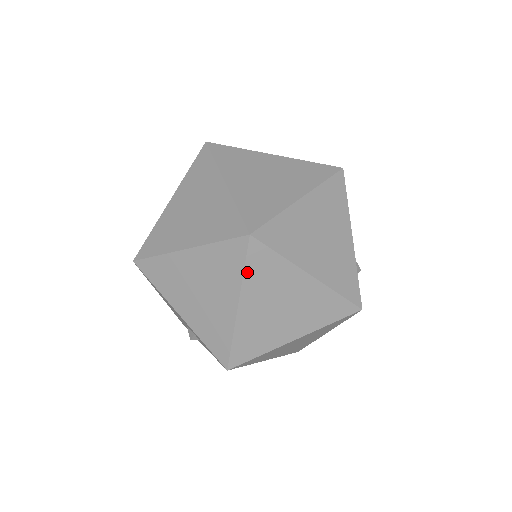
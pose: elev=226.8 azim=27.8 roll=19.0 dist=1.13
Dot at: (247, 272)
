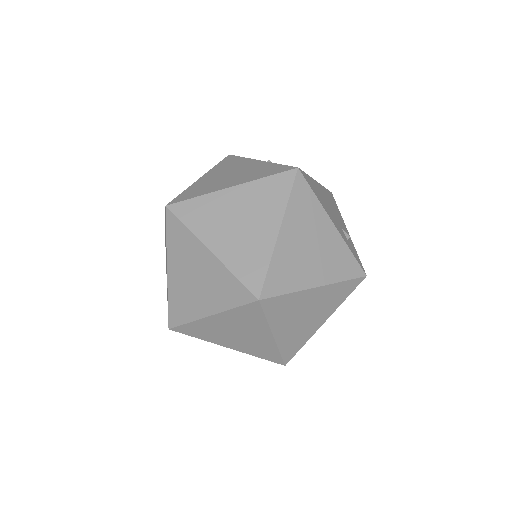
Dot at: (269, 318)
